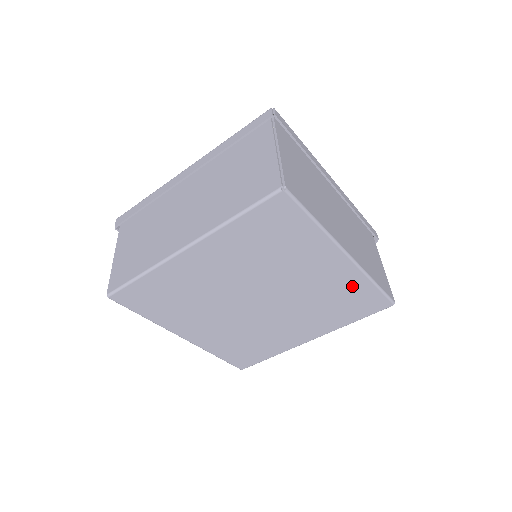
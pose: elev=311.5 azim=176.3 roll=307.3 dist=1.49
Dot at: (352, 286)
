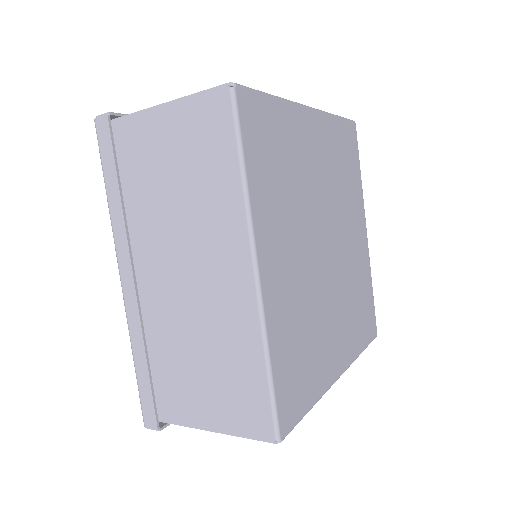
Dot at: (365, 279)
